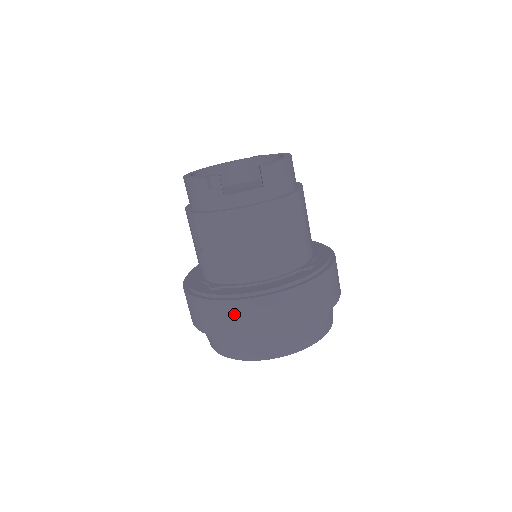
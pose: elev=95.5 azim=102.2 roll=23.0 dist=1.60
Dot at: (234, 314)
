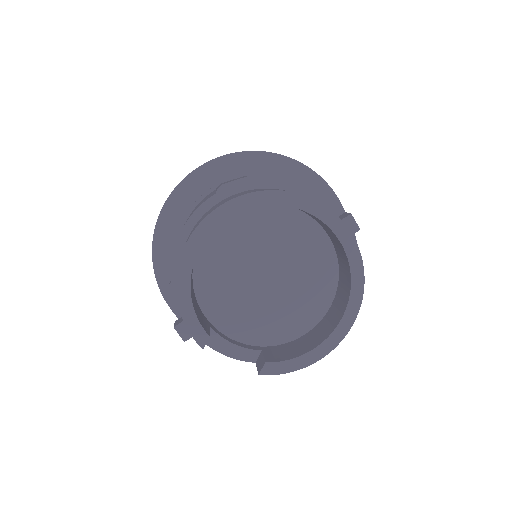
Dot at: occluded
